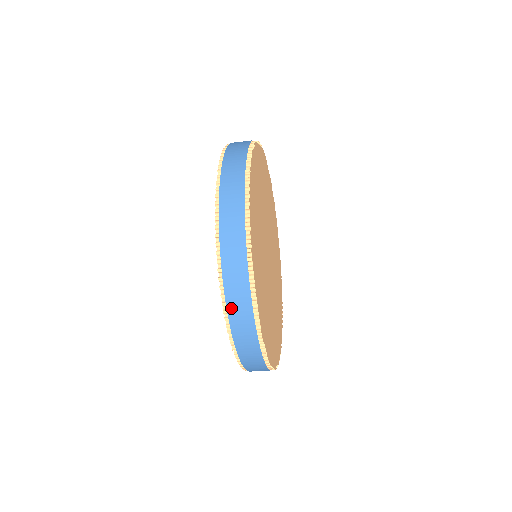
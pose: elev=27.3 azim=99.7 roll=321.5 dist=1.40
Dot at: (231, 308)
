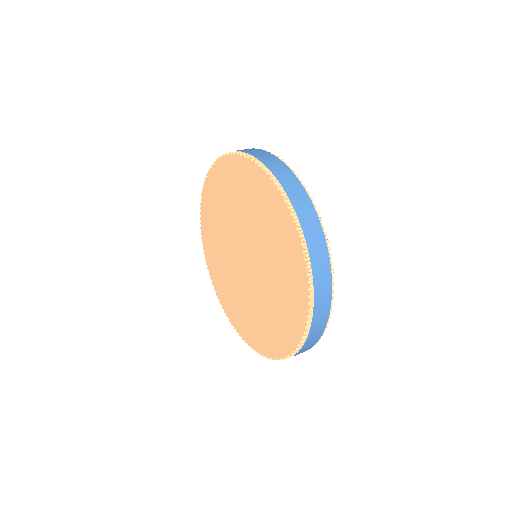
Dot at: (298, 353)
